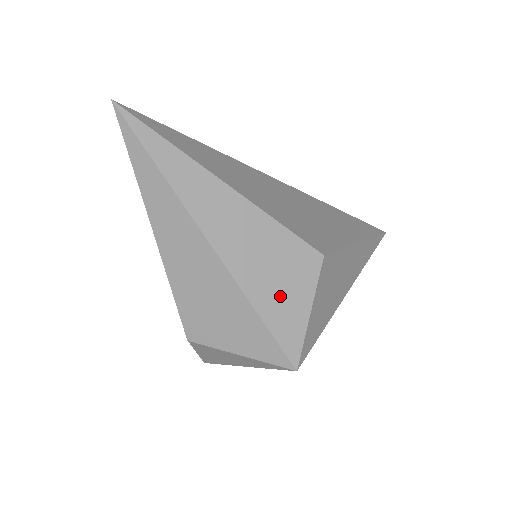
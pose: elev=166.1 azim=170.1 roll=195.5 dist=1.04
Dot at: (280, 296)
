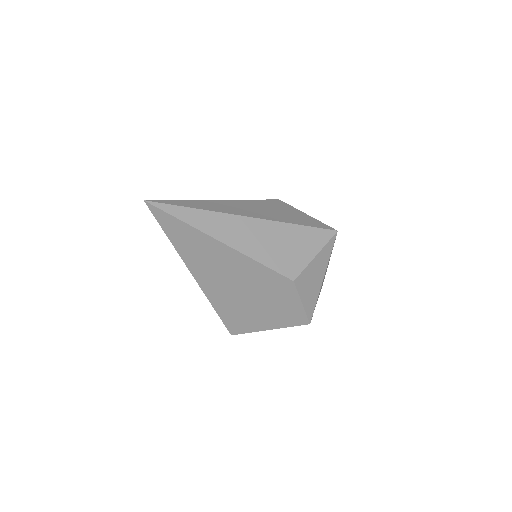
Dot at: (292, 216)
